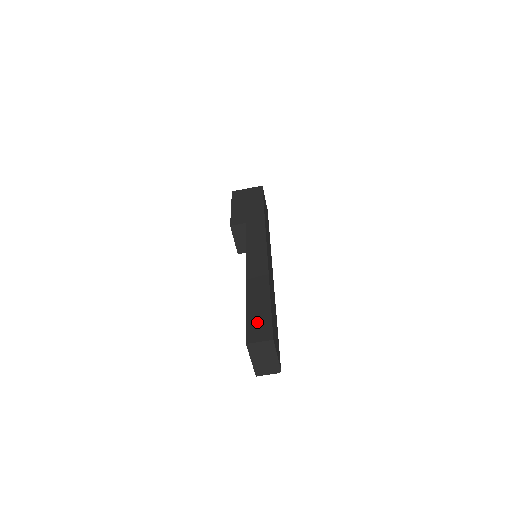
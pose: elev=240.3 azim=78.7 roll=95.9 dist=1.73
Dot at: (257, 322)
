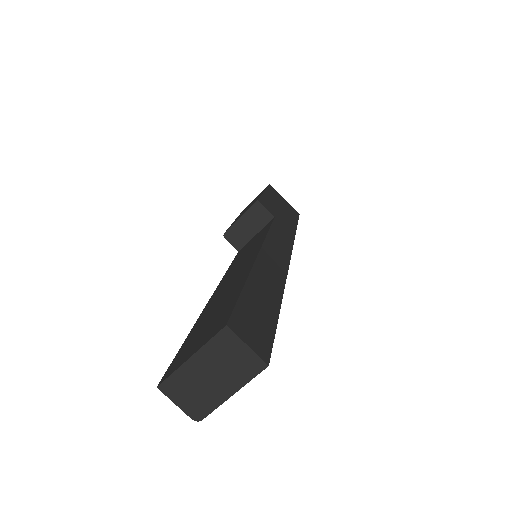
Dot at: (254, 316)
